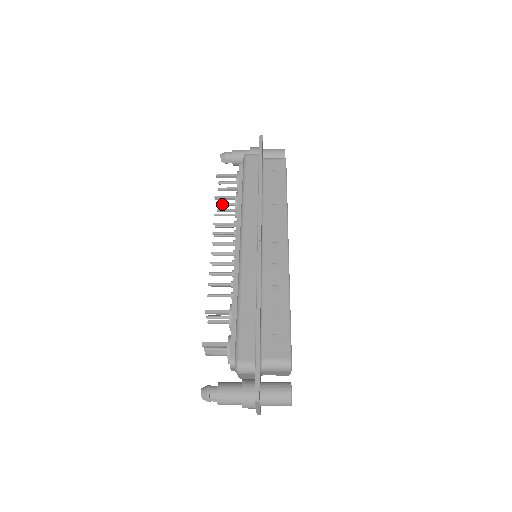
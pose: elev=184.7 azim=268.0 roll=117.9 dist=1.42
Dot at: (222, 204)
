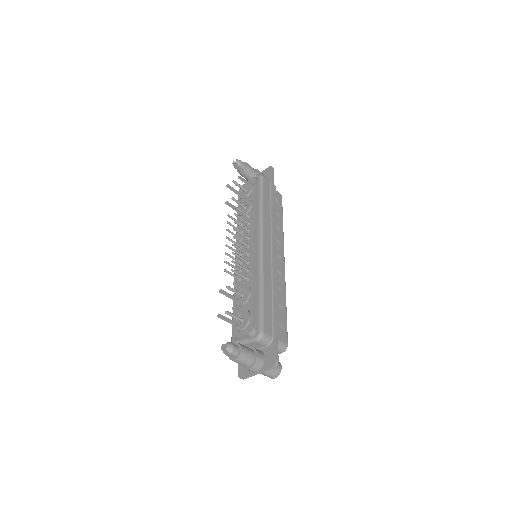
Dot at: (237, 201)
